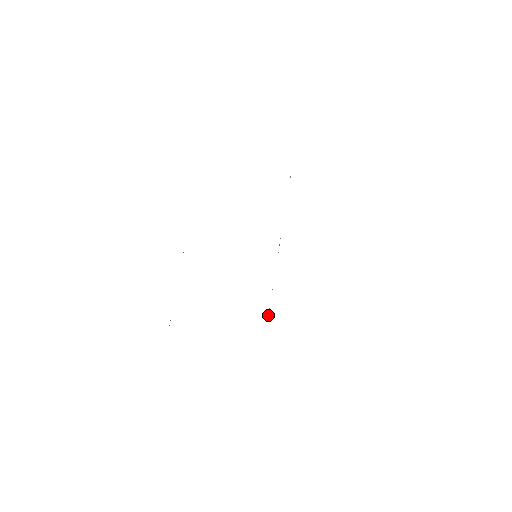
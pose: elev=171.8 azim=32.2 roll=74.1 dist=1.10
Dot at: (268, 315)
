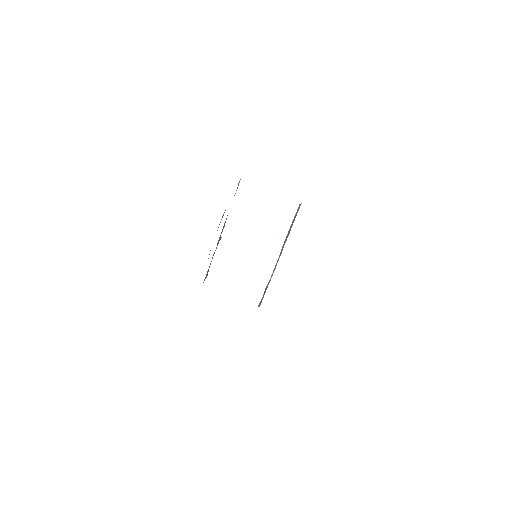
Dot at: (266, 288)
